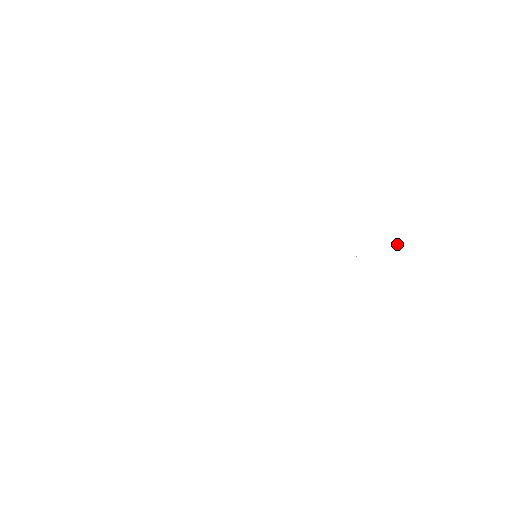
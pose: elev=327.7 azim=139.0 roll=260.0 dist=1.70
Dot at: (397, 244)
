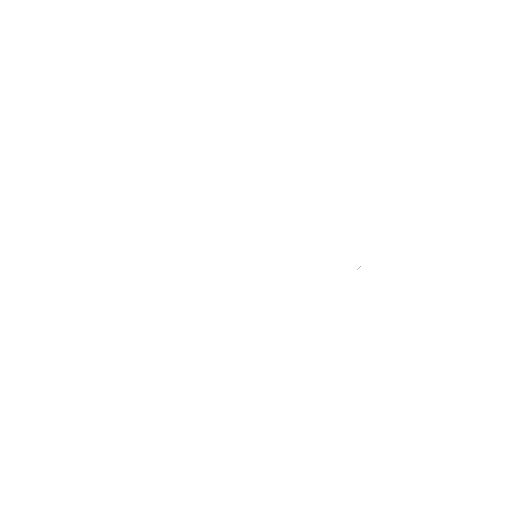
Dot at: (357, 269)
